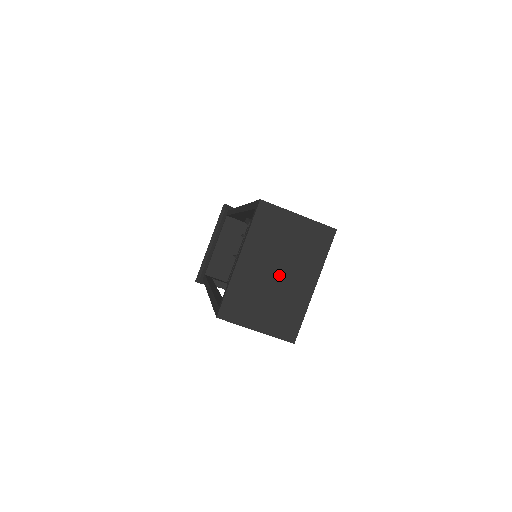
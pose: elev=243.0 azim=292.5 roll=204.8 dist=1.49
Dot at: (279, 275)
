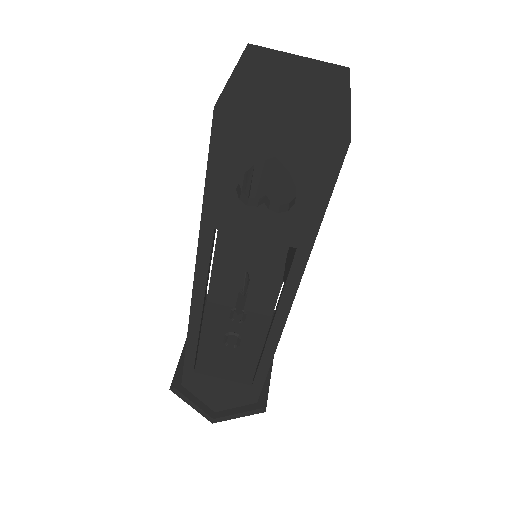
Dot at: (295, 86)
